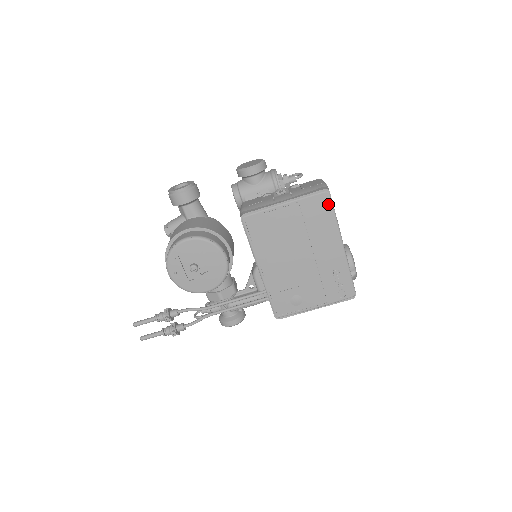
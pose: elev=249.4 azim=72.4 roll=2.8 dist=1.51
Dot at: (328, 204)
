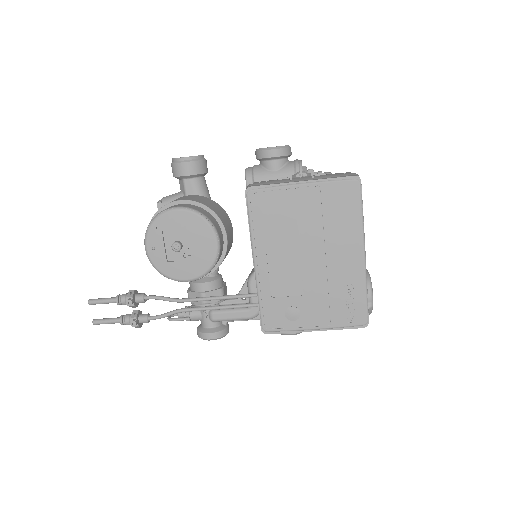
Dot at: (356, 196)
